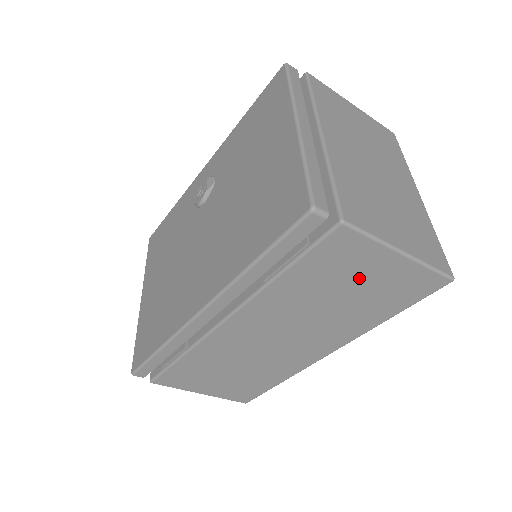
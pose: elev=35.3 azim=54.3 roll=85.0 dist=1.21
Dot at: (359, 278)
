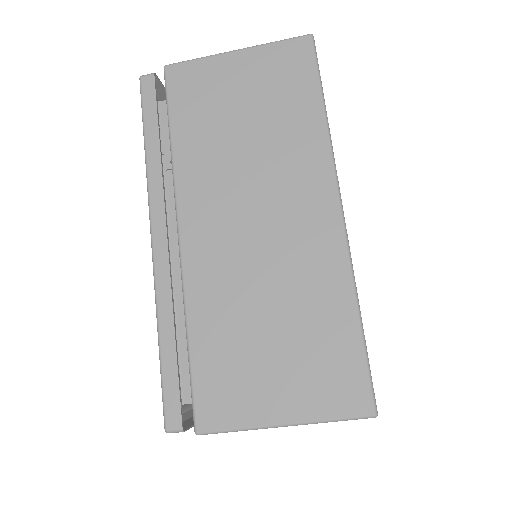
Dot at: (233, 93)
